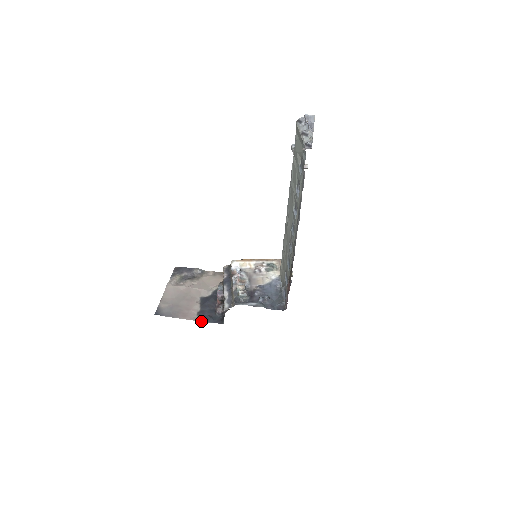
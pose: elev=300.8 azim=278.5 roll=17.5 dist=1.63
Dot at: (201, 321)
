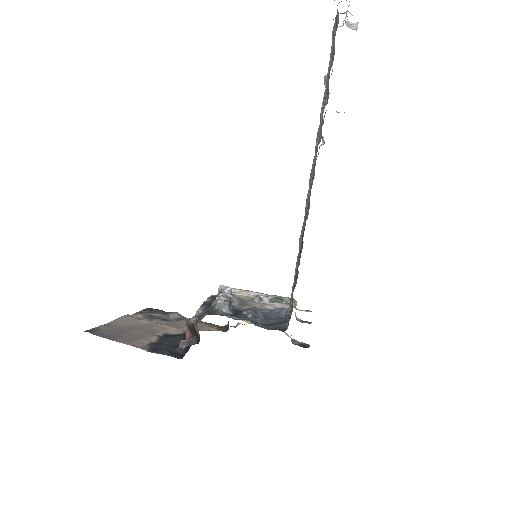
Dot at: (149, 351)
